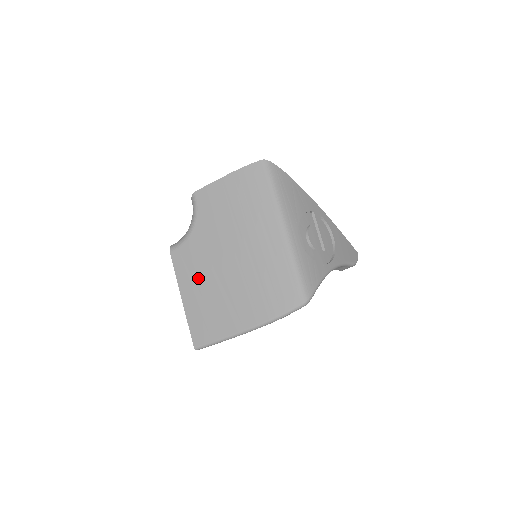
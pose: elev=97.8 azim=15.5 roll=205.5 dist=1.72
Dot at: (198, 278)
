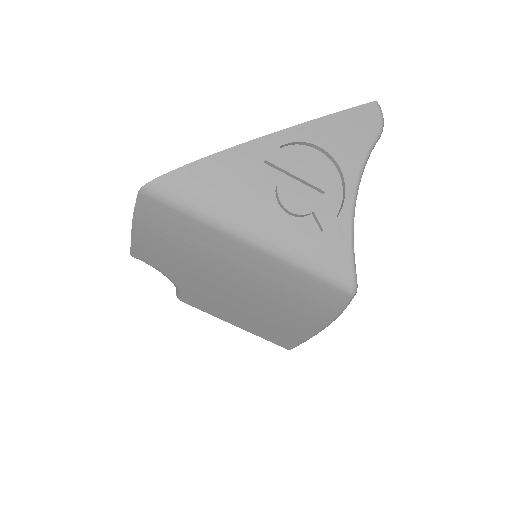
Dot at: (228, 311)
